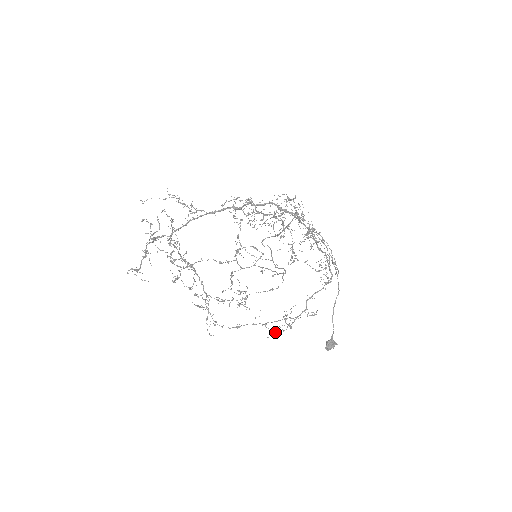
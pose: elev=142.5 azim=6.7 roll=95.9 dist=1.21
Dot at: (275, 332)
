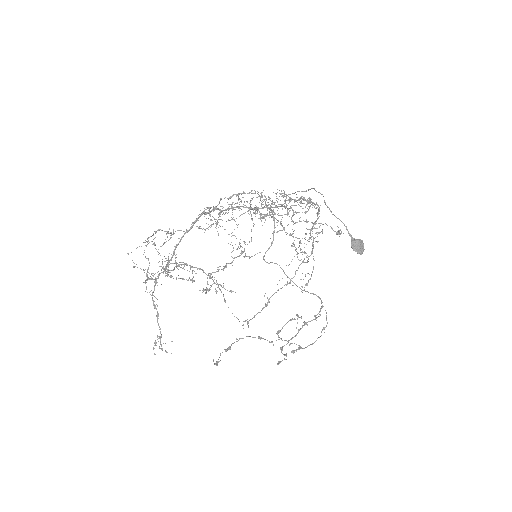
Dot at: (305, 284)
